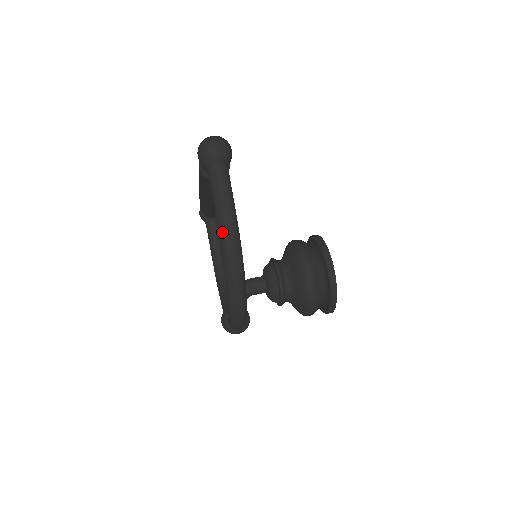
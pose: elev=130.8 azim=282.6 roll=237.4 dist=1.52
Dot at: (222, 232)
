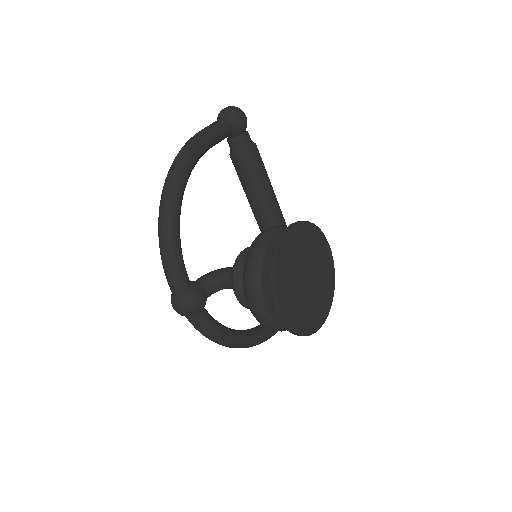
Dot at: occluded
